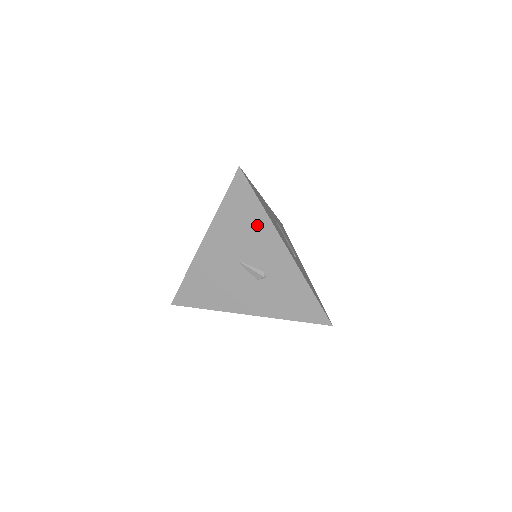
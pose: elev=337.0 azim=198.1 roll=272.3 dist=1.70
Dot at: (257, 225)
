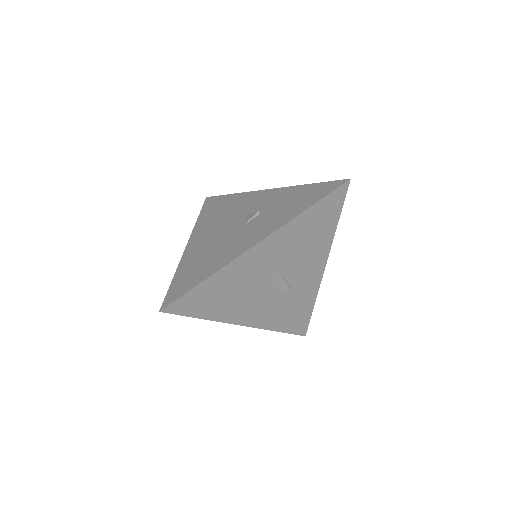
Dot at: (320, 240)
